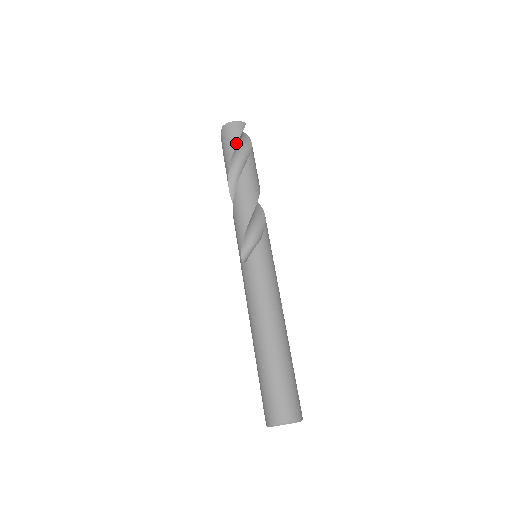
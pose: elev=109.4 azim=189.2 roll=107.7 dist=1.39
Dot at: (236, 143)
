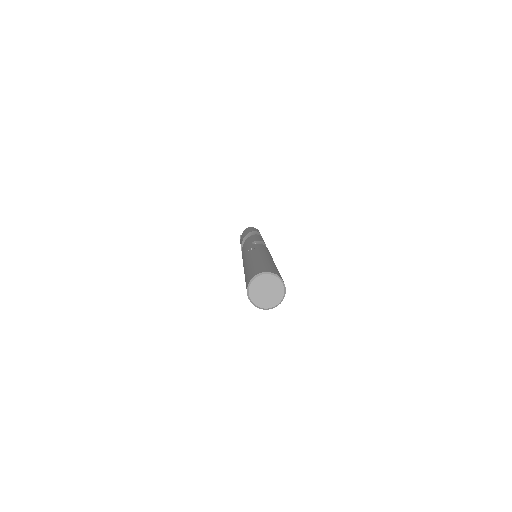
Dot at: occluded
